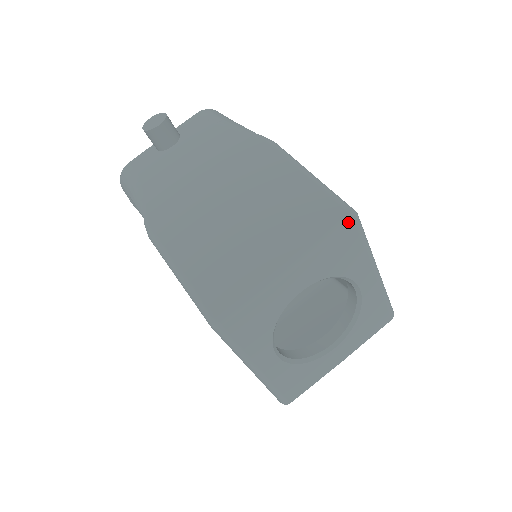
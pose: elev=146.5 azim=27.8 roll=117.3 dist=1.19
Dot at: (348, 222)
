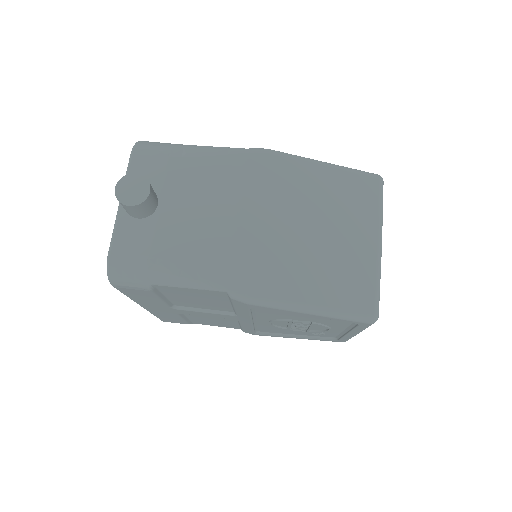
Dot at: occluded
